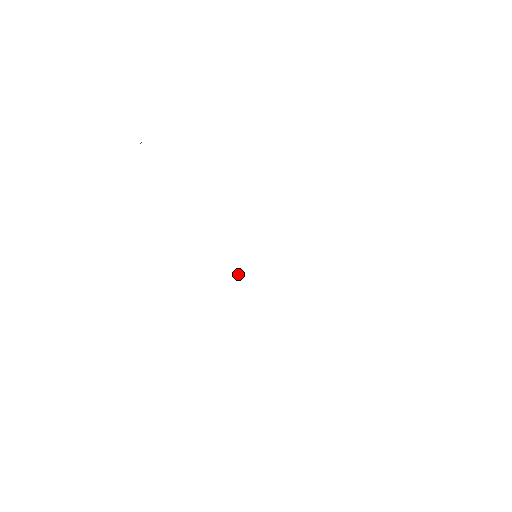
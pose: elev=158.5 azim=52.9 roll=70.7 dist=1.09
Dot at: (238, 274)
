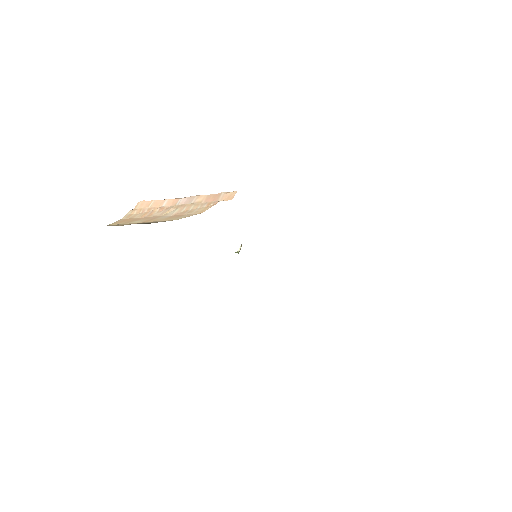
Dot at: (240, 249)
